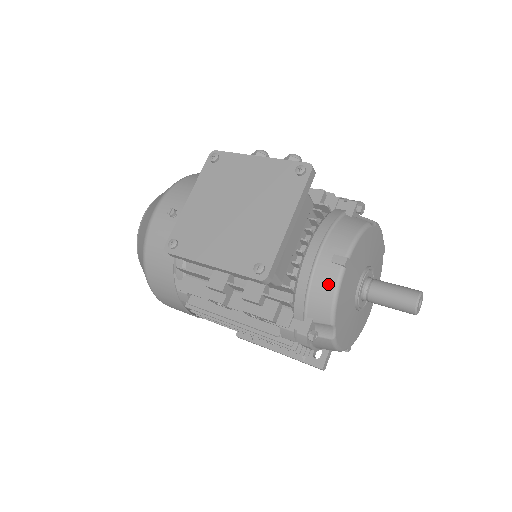
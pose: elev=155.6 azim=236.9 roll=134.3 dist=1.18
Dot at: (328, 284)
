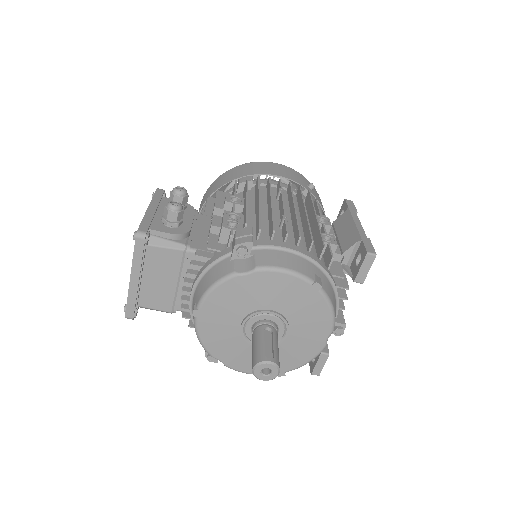
Dot at: occluded
